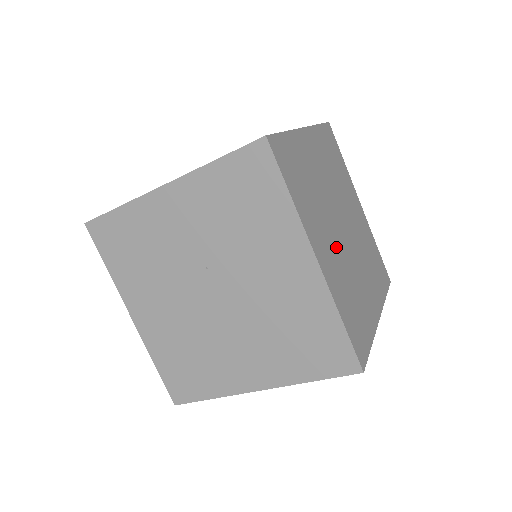
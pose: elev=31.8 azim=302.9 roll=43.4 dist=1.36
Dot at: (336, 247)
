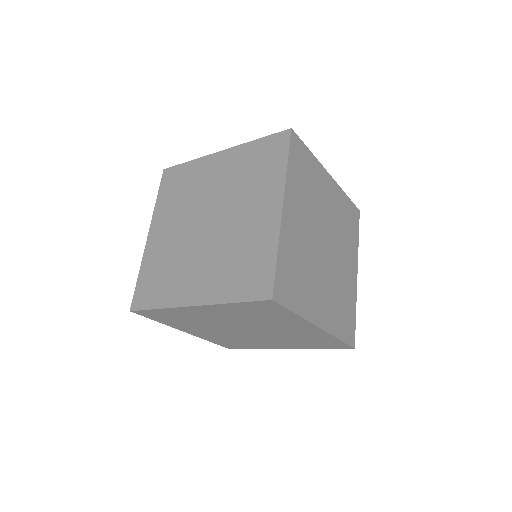
Dot at: (326, 283)
